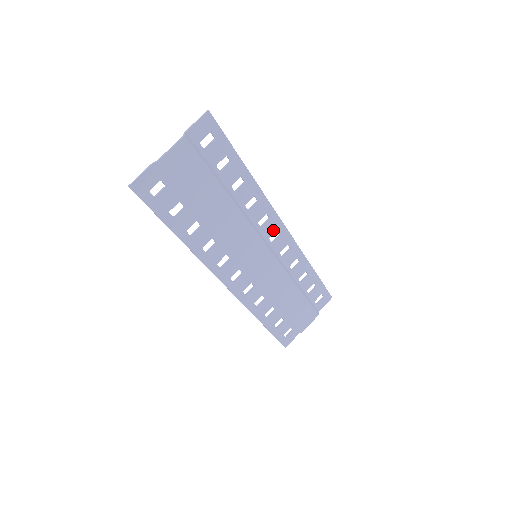
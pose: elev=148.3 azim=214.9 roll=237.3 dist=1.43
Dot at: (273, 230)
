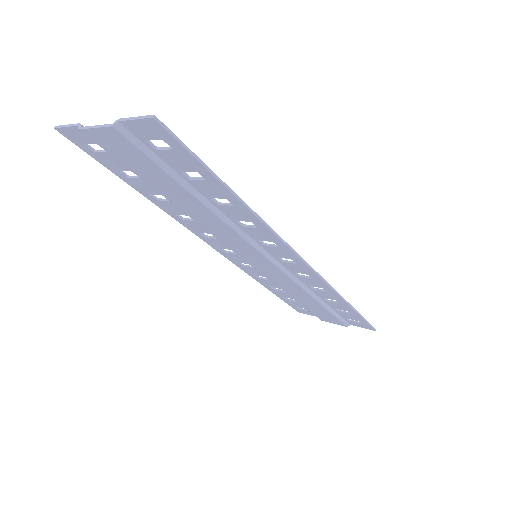
Dot at: (285, 256)
